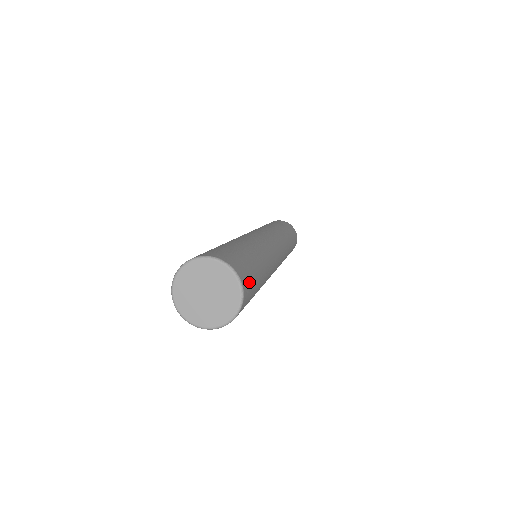
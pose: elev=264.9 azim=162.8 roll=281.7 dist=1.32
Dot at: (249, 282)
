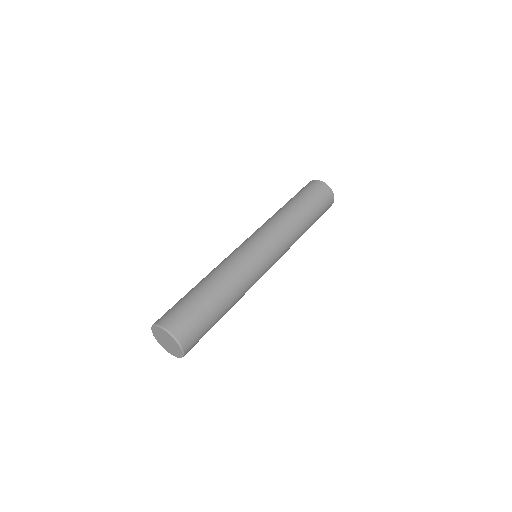
Dot at: (186, 325)
